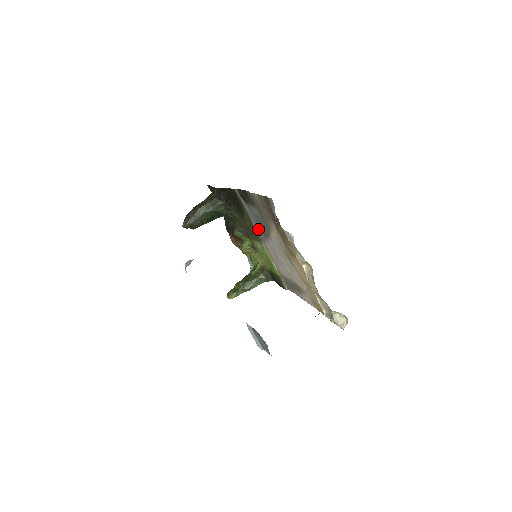
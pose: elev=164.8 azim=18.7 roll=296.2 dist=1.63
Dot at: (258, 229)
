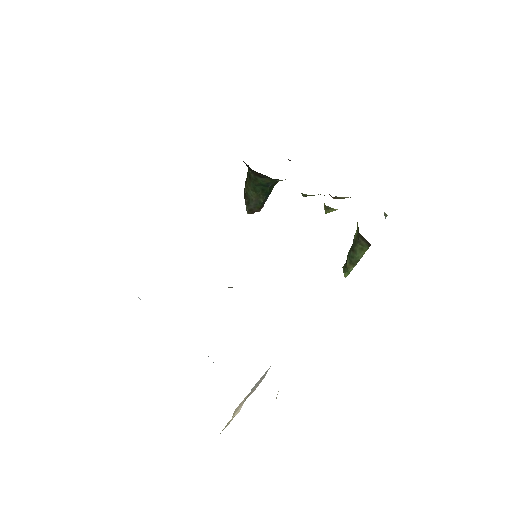
Dot at: occluded
